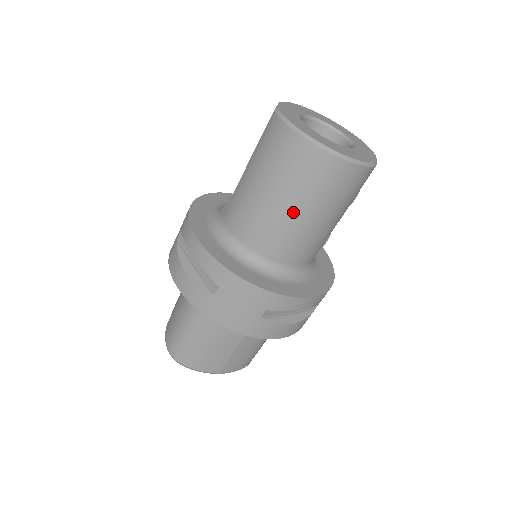
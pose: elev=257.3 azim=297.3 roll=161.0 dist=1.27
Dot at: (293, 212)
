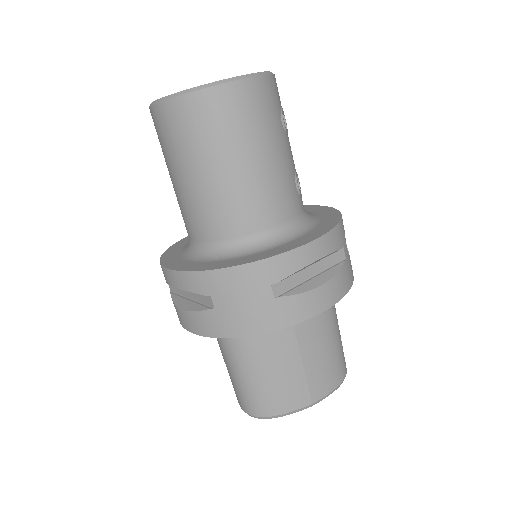
Dot at: (221, 172)
